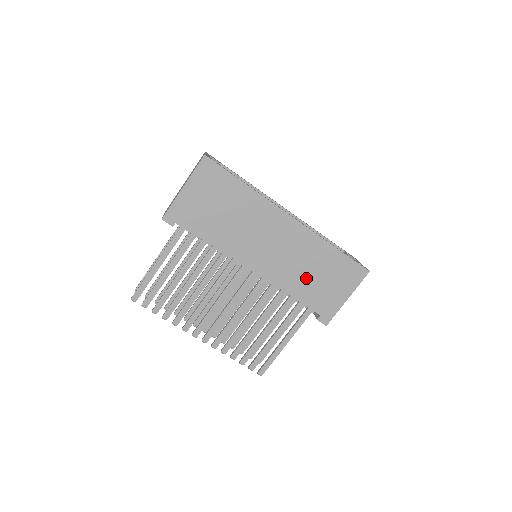
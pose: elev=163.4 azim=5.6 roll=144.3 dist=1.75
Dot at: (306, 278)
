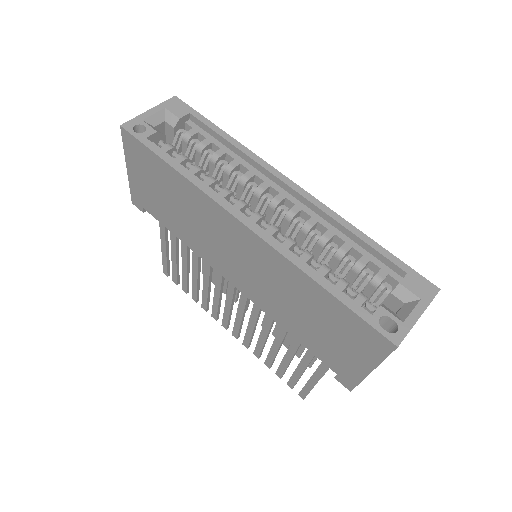
Dot at: (297, 317)
